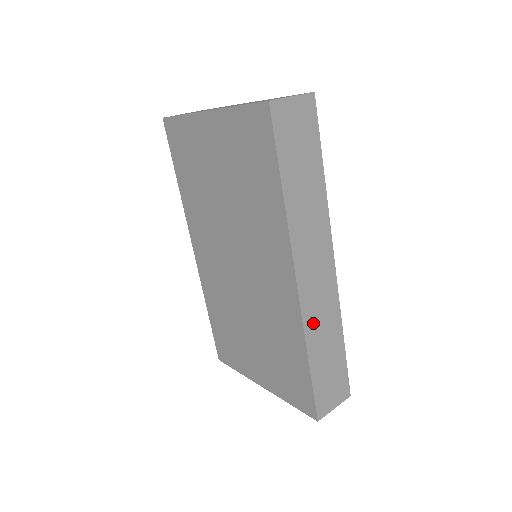
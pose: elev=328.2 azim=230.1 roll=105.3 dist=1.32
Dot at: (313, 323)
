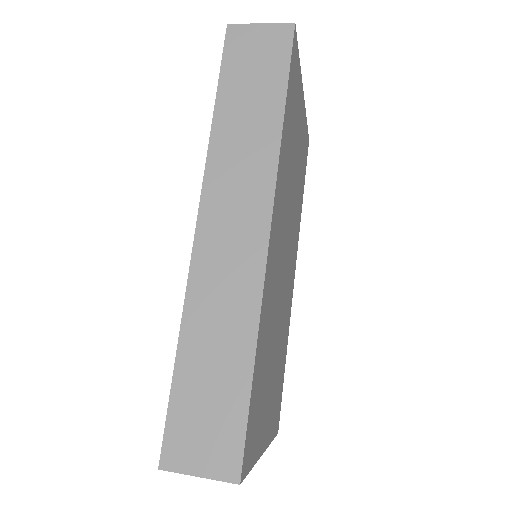
Dot at: (204, 296)
